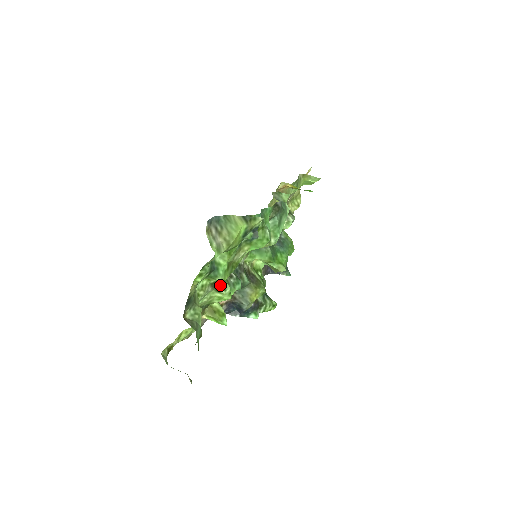
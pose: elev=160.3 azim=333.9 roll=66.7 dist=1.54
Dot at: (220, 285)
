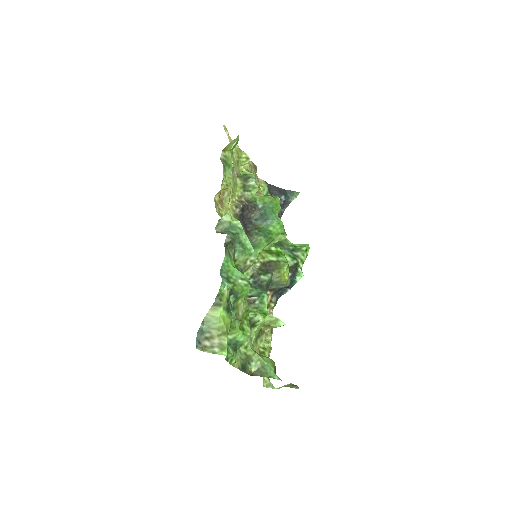
Dot at: (252, 322)
